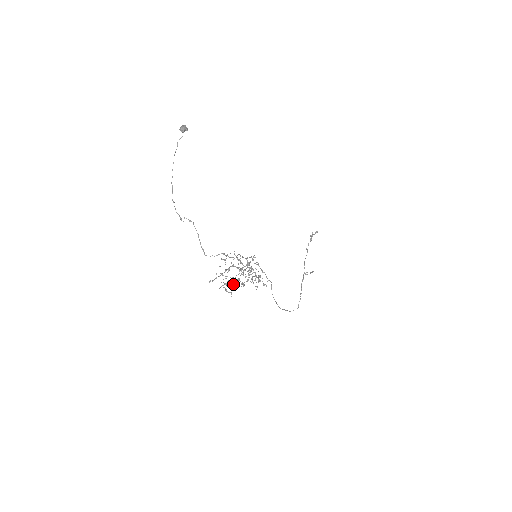
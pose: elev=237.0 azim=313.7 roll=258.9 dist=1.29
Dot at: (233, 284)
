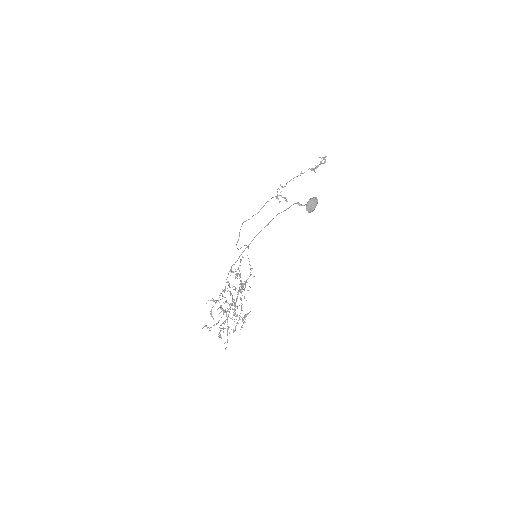
Dot at: (220, 306)
